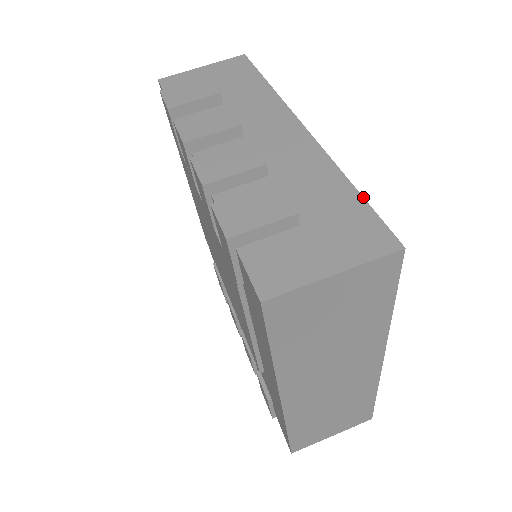
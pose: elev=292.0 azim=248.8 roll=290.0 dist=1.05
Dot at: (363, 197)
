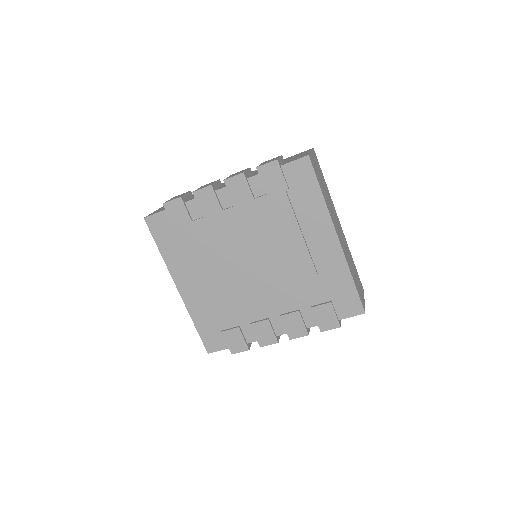
Dot at: occluded
